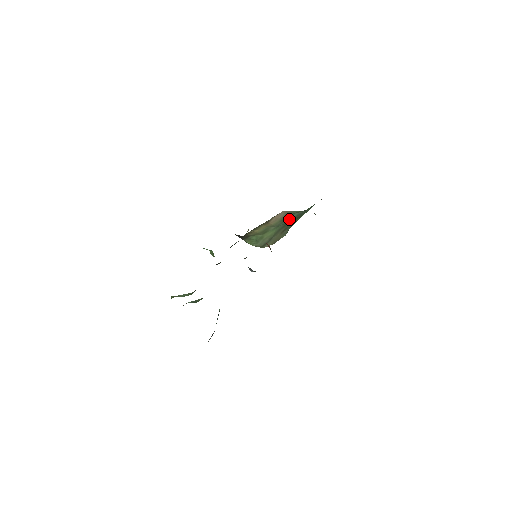
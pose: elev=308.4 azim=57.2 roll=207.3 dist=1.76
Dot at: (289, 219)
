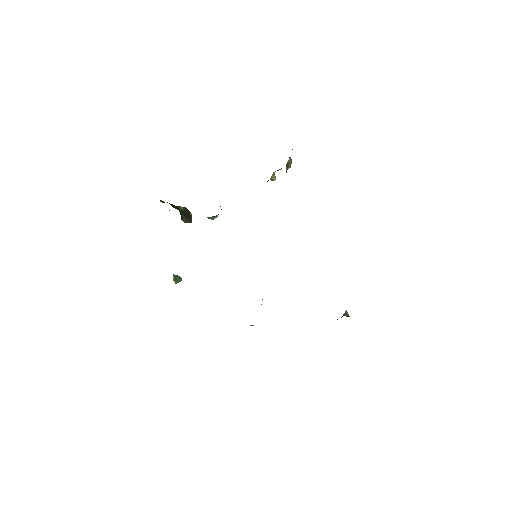
Dot at: occluded
